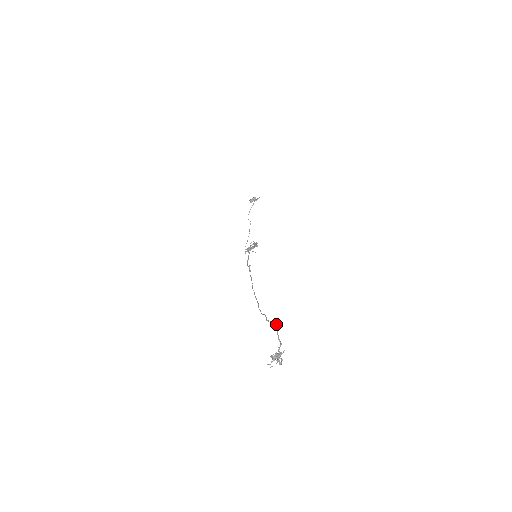
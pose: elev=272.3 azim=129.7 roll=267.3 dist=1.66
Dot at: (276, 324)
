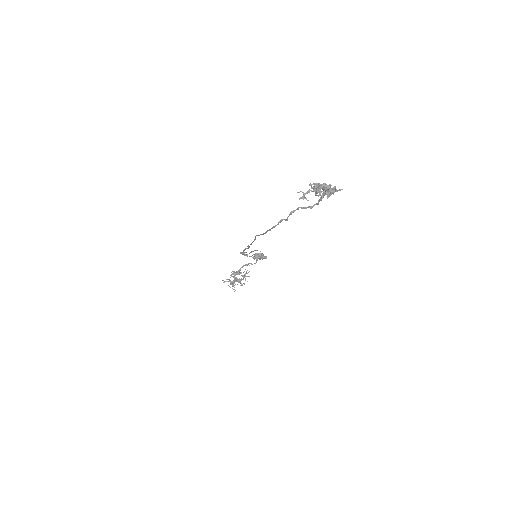
Dot at: occluded
